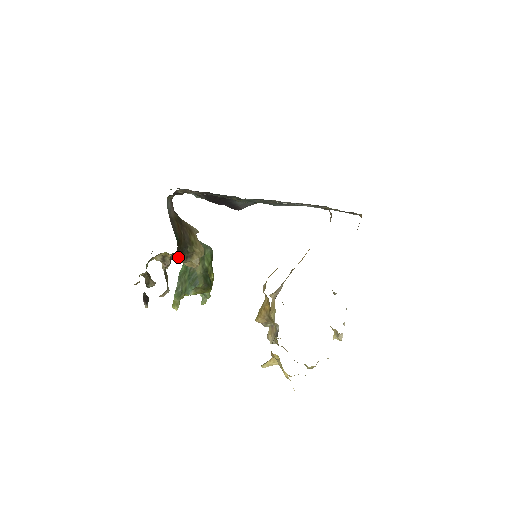
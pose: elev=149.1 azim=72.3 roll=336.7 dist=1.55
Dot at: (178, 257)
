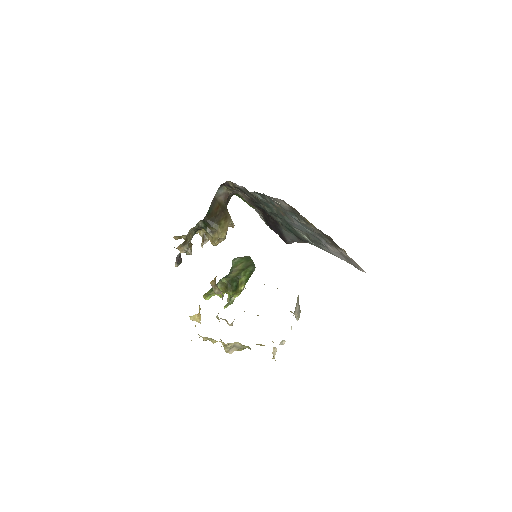
Dot at: (205, 228)
